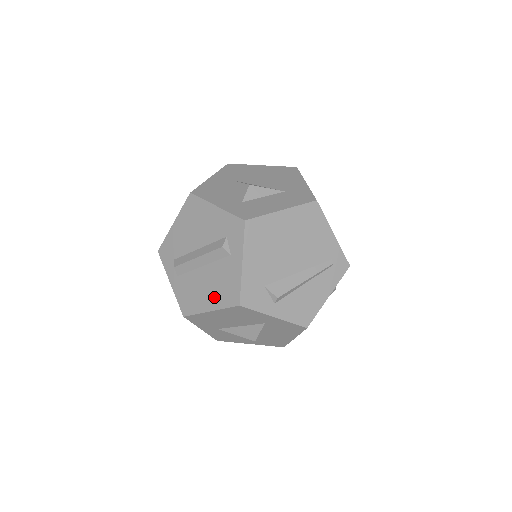
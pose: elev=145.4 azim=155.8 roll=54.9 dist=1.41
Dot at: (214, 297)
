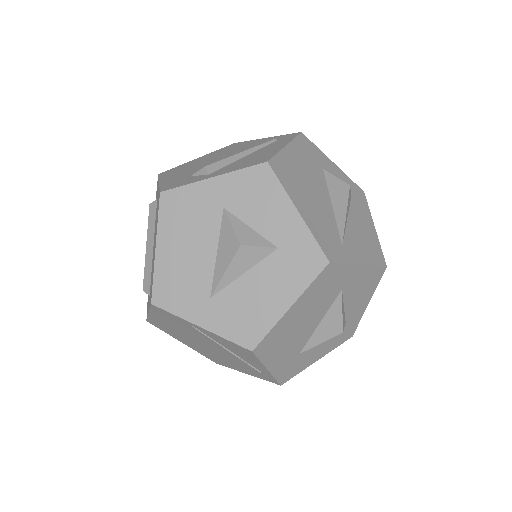
Dot at: (155, 236)
